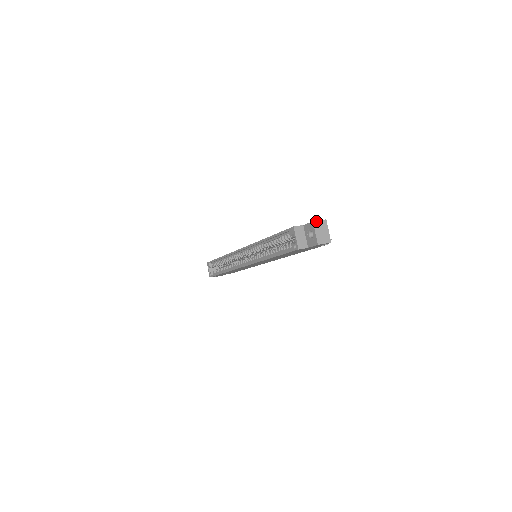
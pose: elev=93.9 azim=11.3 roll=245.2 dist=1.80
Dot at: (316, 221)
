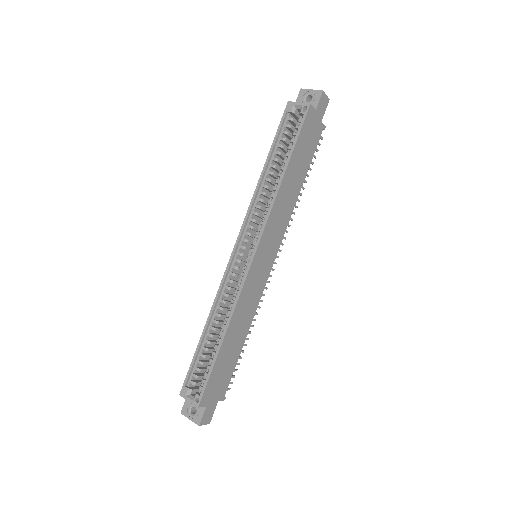
Dot at: (302, 91)
